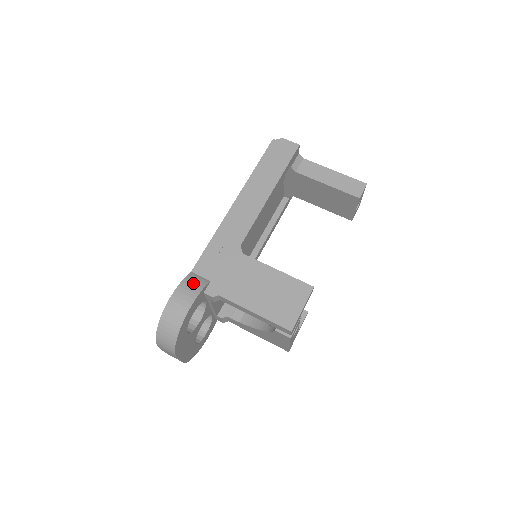
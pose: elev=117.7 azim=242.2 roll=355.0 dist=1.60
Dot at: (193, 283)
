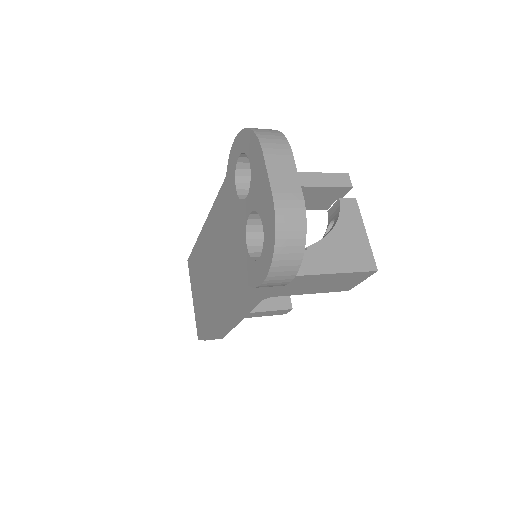
Dot at: occluded
